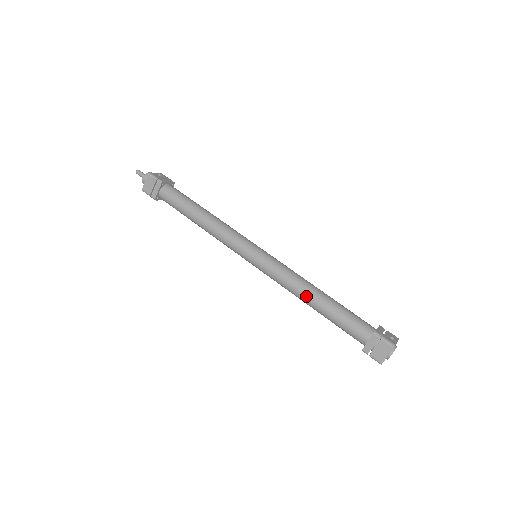
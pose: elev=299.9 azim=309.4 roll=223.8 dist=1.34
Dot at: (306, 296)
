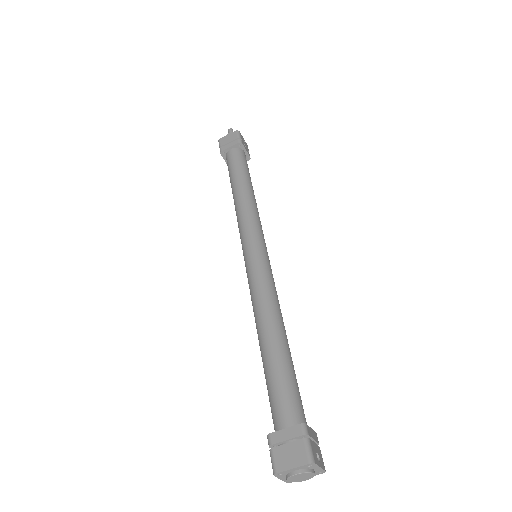
Dot at: (266, 323)
